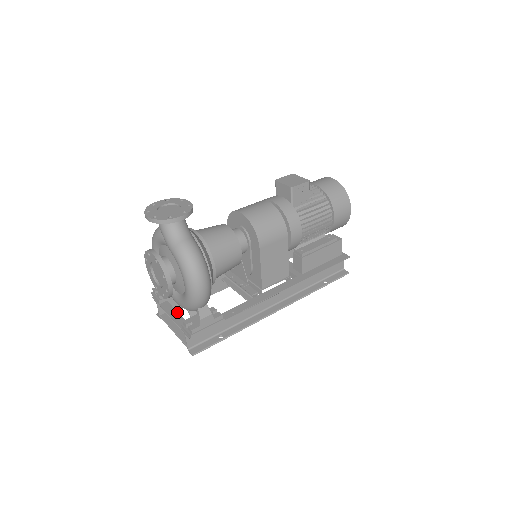
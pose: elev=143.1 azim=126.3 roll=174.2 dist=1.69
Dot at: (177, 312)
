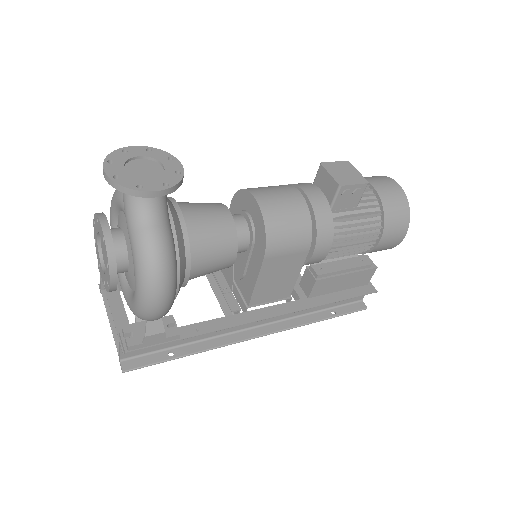
Dot at: (122, 302)
